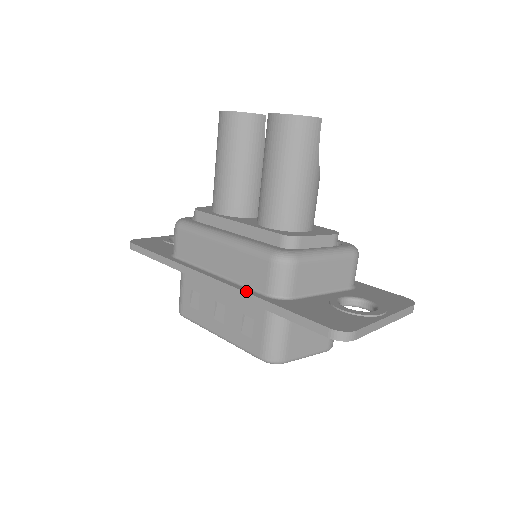
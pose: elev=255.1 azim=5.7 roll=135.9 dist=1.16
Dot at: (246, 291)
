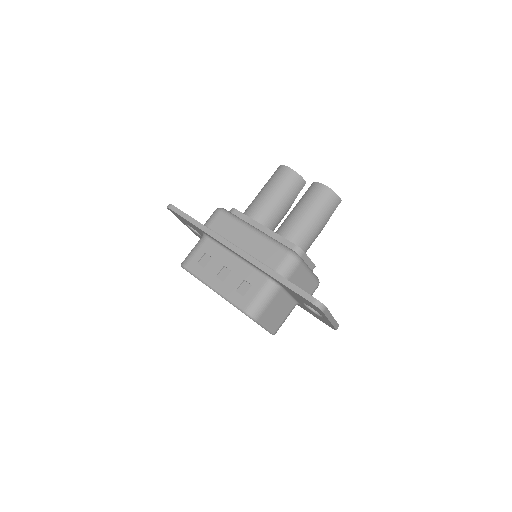
Dot at: (262, 263)
